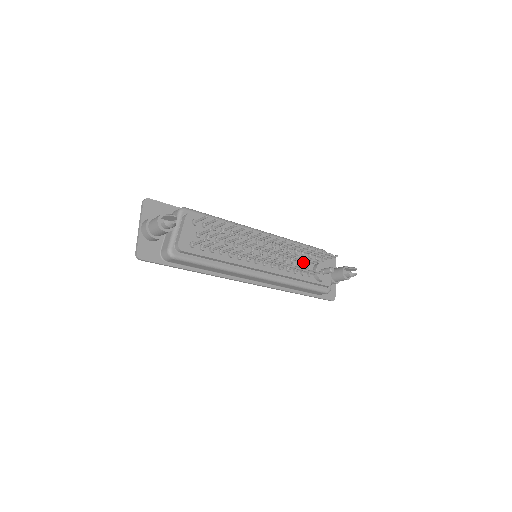
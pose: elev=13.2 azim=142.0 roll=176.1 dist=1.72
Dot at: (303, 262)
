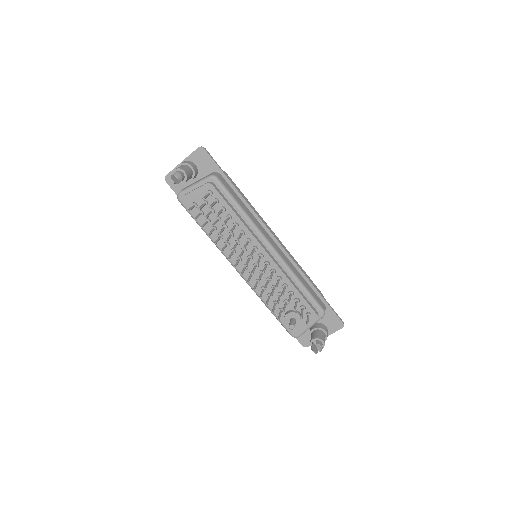
Dot at: (285, 298)
